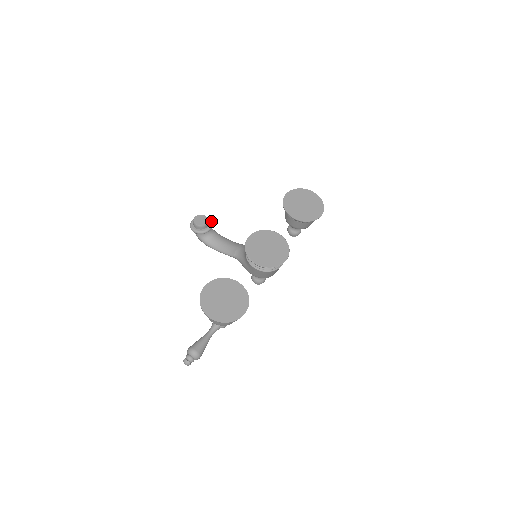
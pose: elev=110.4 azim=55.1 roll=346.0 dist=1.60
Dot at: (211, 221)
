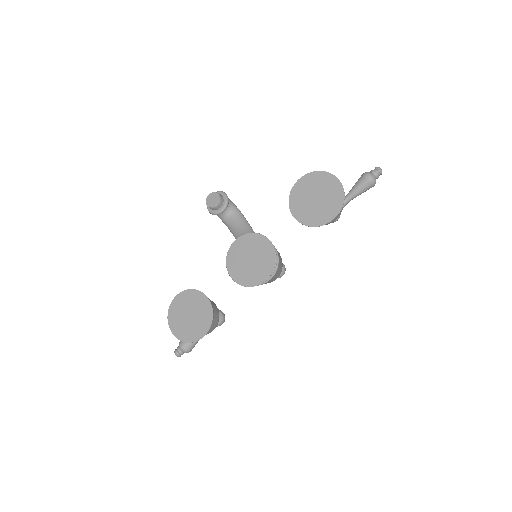
Dot at: (228, 199)
